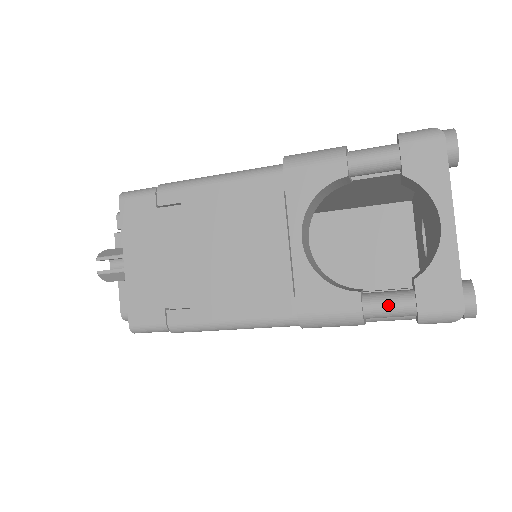
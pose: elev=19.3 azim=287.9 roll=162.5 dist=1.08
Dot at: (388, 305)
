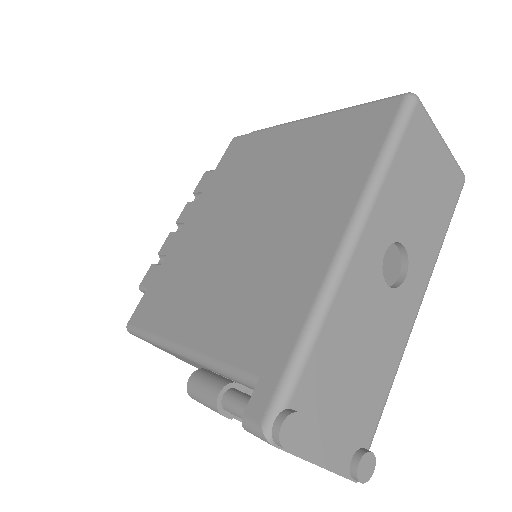
Dot at: occluded
